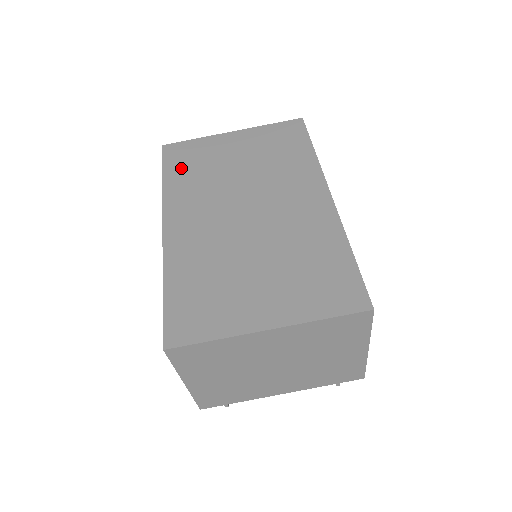
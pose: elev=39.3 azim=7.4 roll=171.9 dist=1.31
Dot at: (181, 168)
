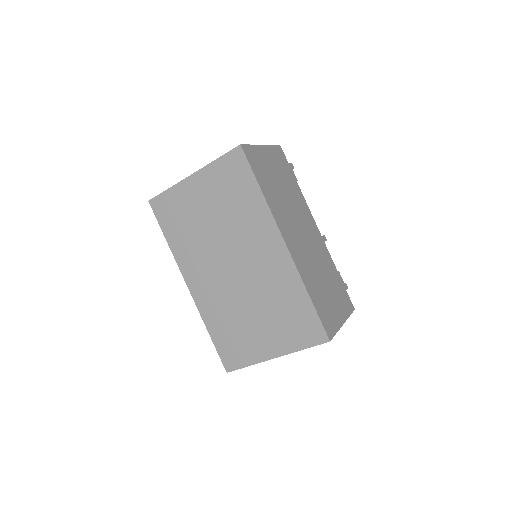
Dot at: (173, 227)
